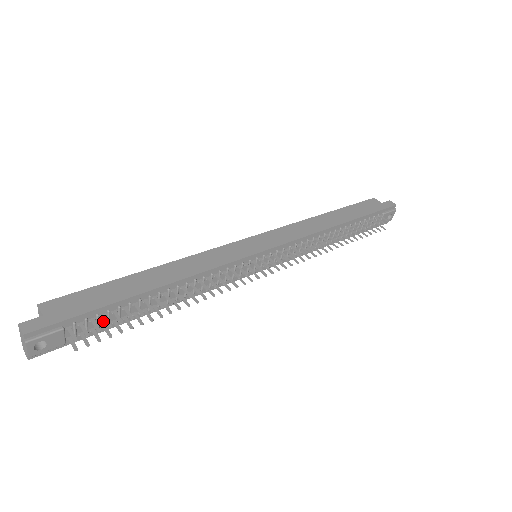
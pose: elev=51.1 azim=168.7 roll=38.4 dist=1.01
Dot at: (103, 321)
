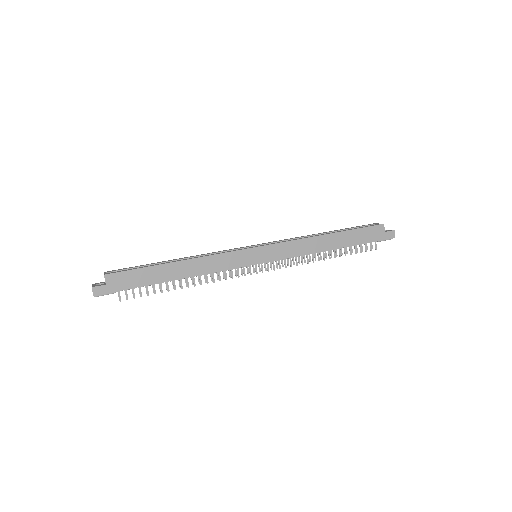
Dot at: occluded
